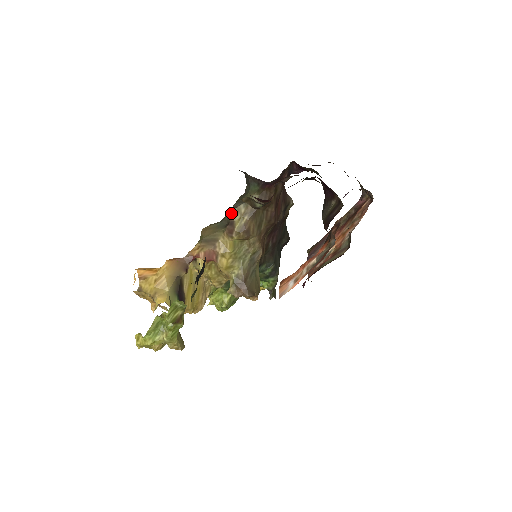
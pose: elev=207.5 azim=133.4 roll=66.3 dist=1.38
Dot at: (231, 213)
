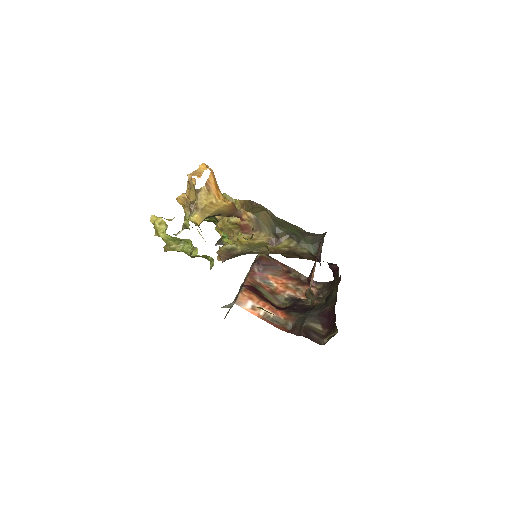
Dot at: (287, 237)
